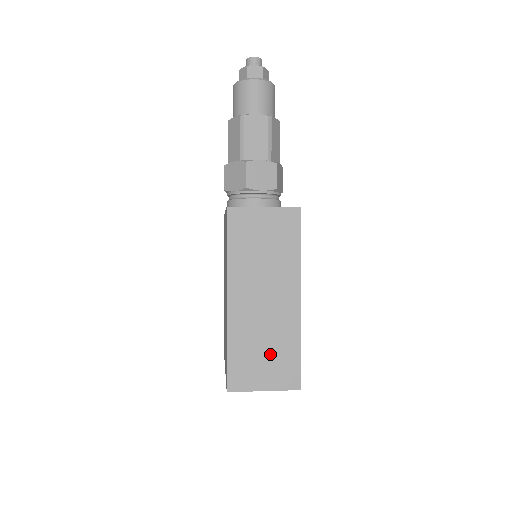
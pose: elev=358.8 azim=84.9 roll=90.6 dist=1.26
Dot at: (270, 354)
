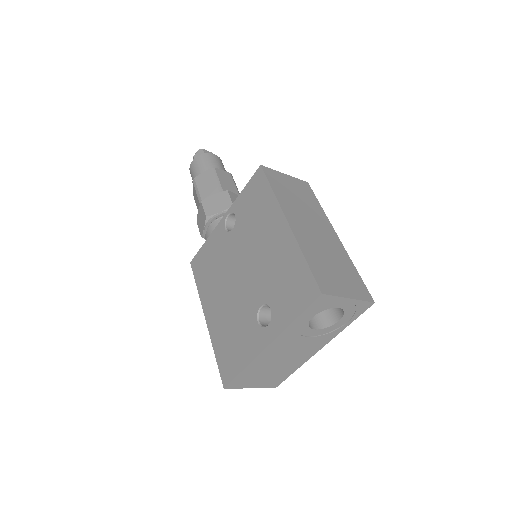
Dot at: (338, 269)
